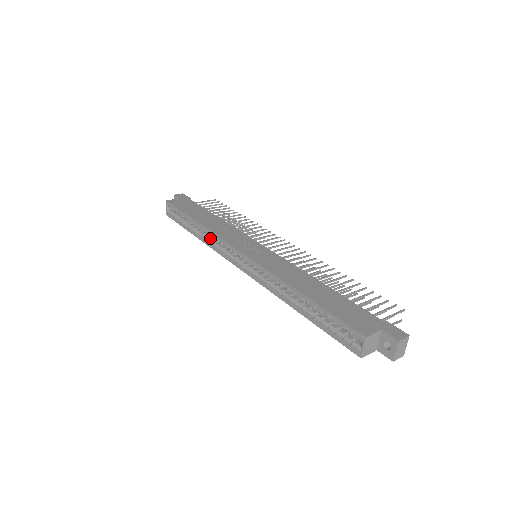
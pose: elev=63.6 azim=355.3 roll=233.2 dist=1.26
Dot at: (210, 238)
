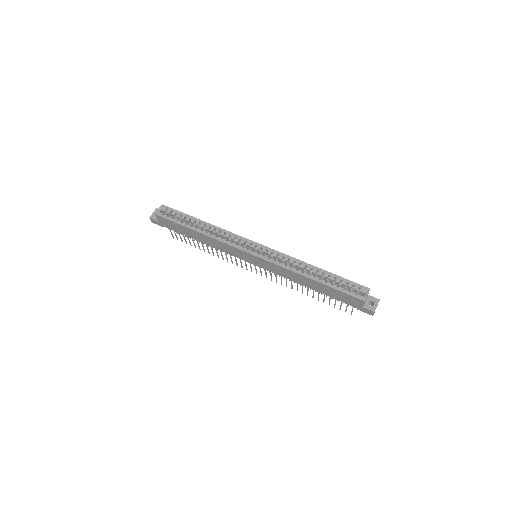
Dot at: (216, 235)
